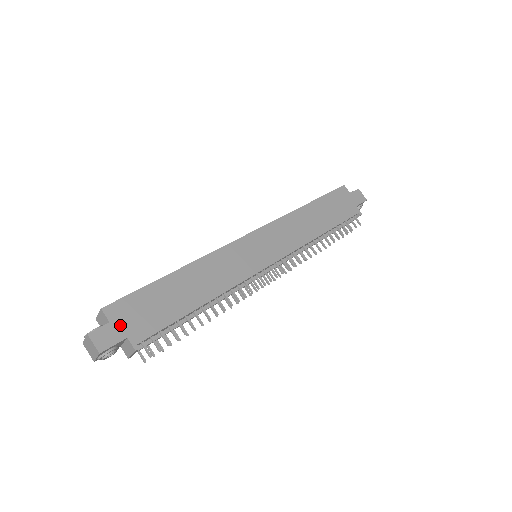
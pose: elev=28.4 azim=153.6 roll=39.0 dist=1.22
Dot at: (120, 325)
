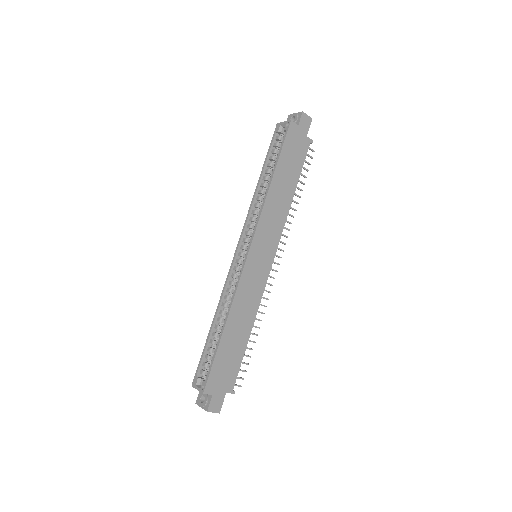
Dot at: (218, 391)
